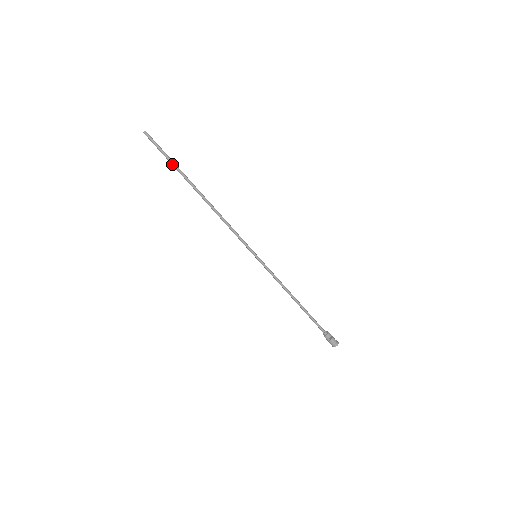
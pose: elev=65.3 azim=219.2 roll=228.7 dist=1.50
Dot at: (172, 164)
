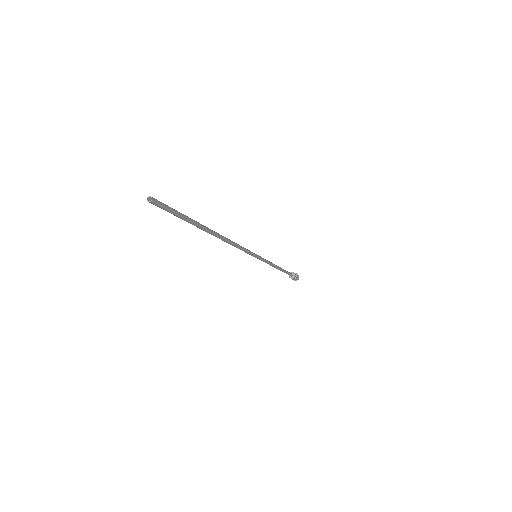
Dot at: (187, 221)
